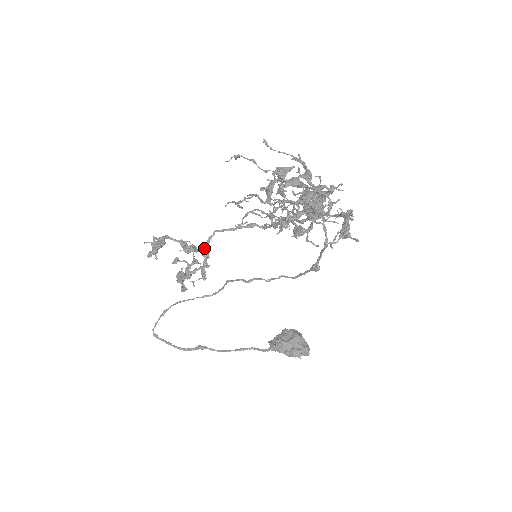
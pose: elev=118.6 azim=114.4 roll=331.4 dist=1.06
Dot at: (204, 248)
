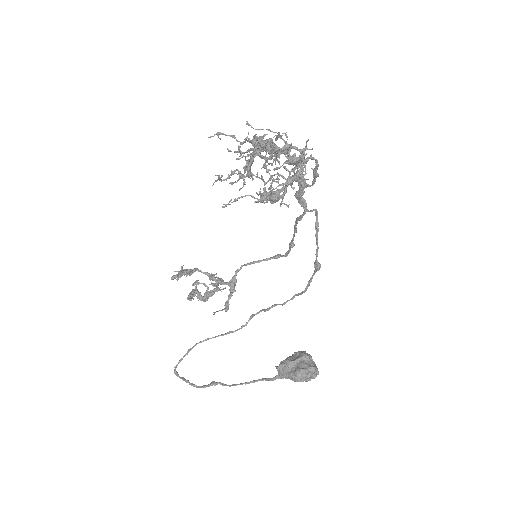
Dot at: (231, 281)
